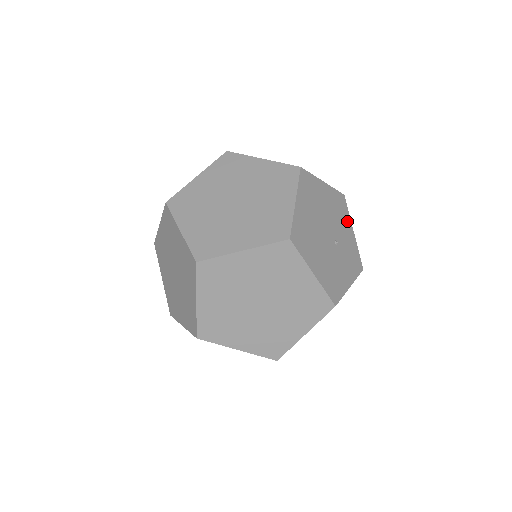
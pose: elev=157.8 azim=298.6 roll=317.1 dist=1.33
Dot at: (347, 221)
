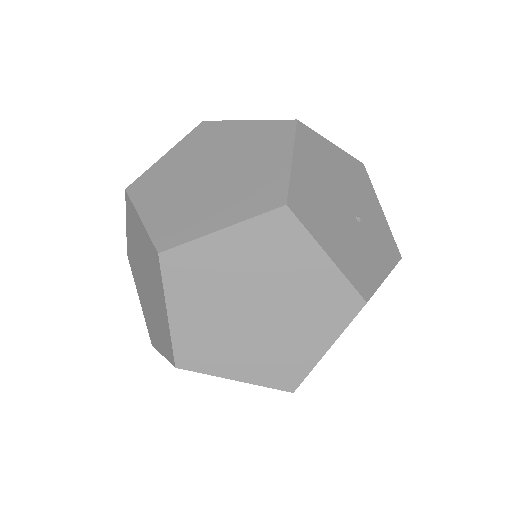
Dot at: (371, 195)
